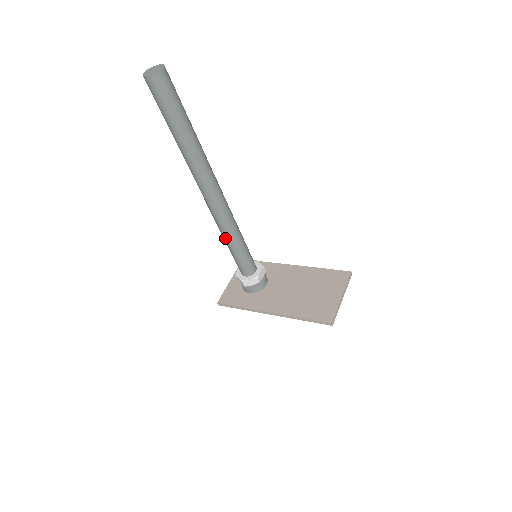
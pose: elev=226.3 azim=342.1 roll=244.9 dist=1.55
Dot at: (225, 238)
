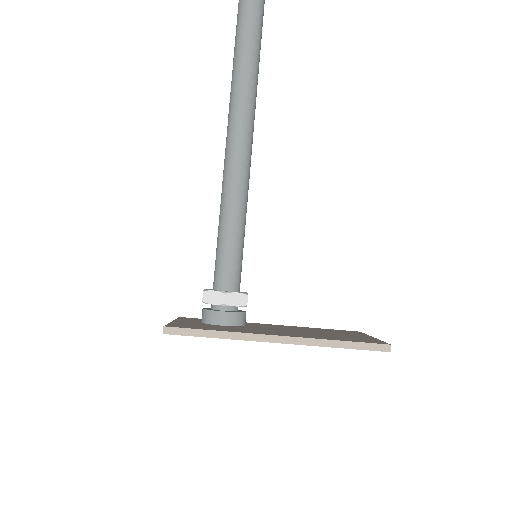
Dot at: (230, 203)
